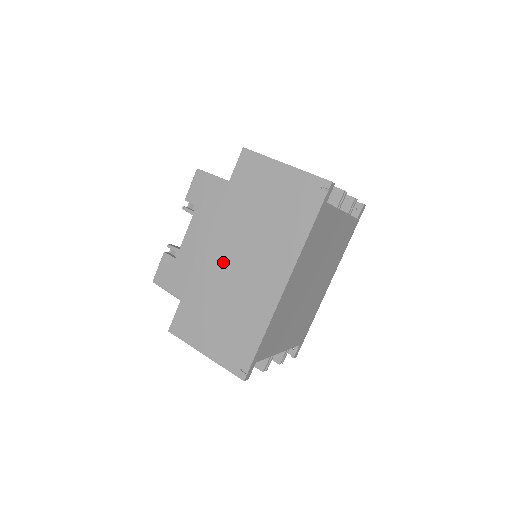
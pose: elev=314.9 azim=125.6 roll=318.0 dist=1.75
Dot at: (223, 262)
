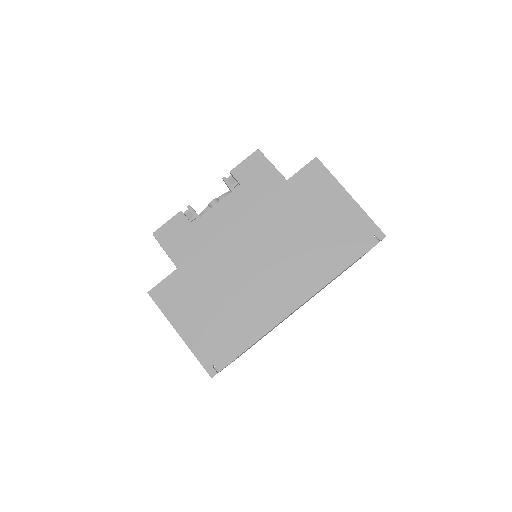
Dot at: (244, 254)
